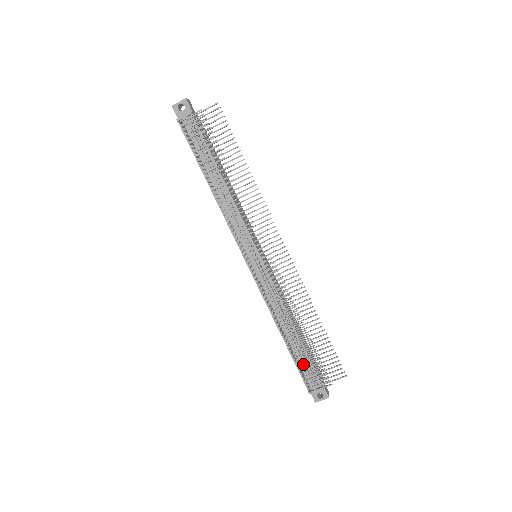
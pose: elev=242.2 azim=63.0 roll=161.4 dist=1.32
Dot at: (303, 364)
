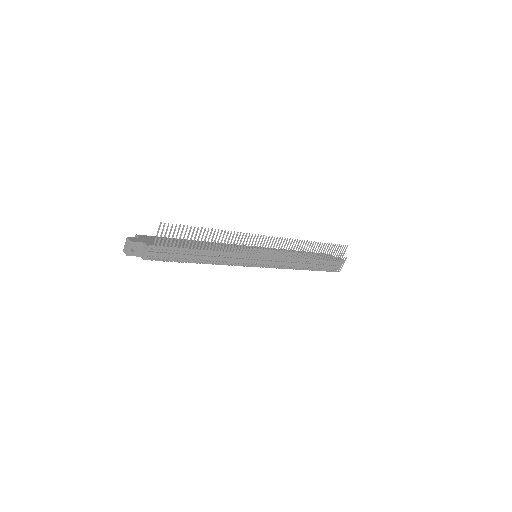
Dot at: (324, 266)
